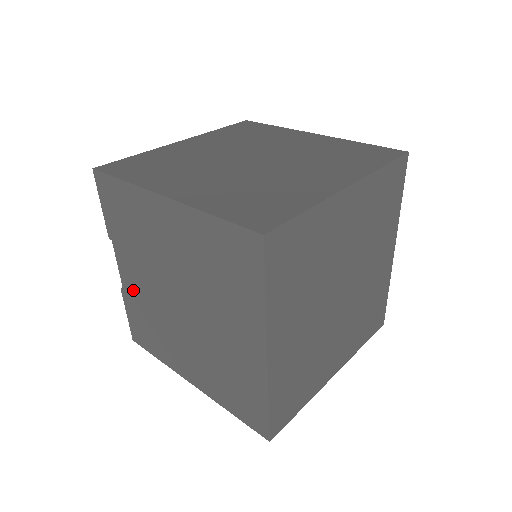
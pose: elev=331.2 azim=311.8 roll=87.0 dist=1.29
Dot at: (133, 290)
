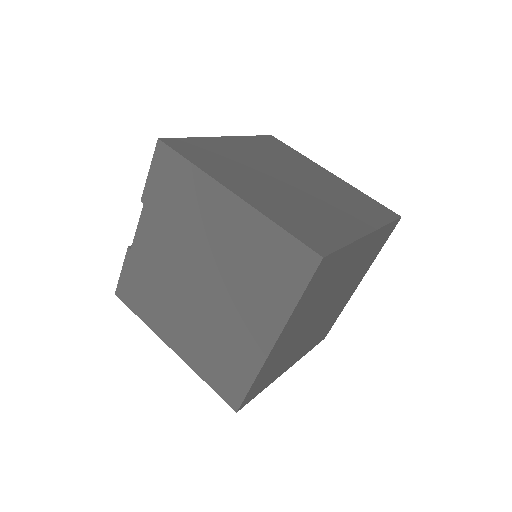
Dot at: (145, 253)
